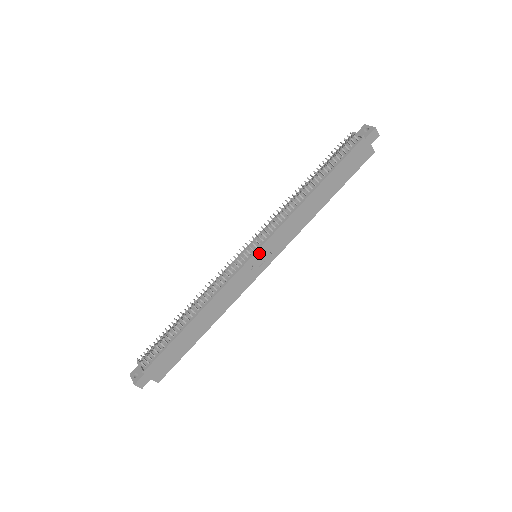
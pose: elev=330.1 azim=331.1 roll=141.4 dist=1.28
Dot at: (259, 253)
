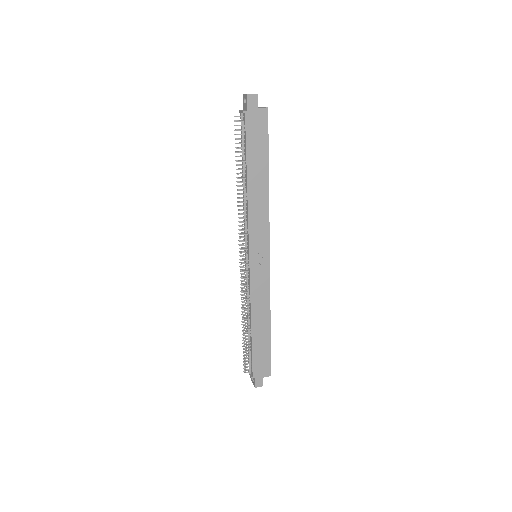
Dot at: (252, 256)
